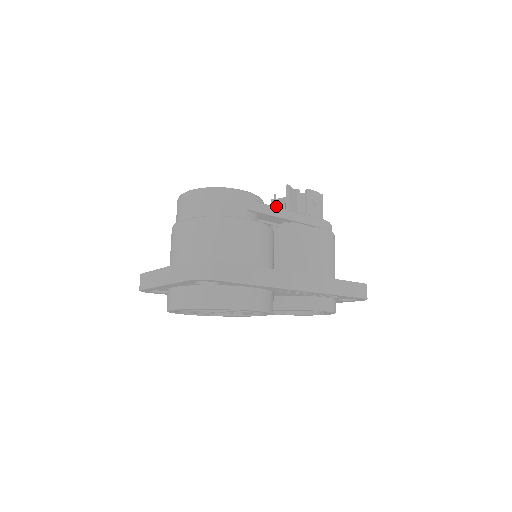
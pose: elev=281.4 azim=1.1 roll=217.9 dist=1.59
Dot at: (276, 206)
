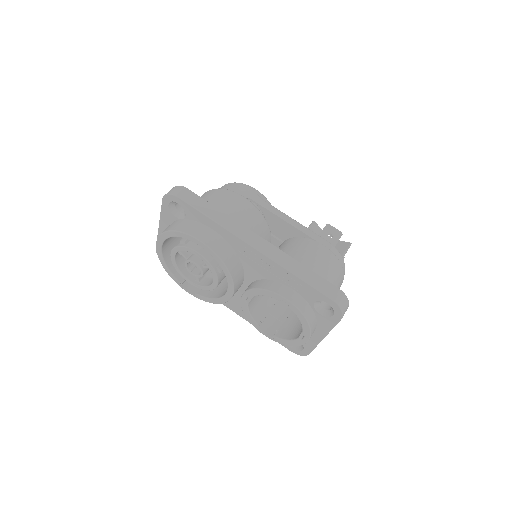
Dot at: occluded
